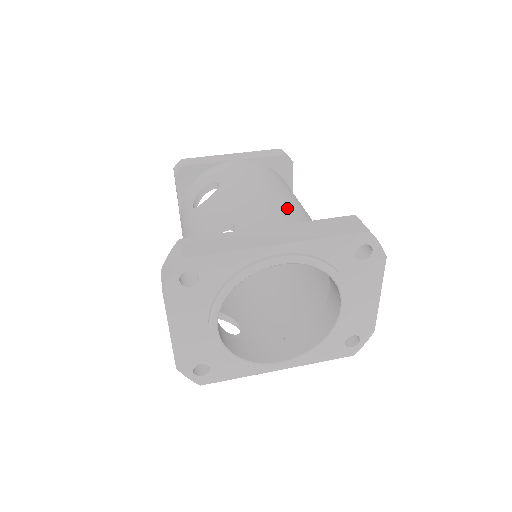
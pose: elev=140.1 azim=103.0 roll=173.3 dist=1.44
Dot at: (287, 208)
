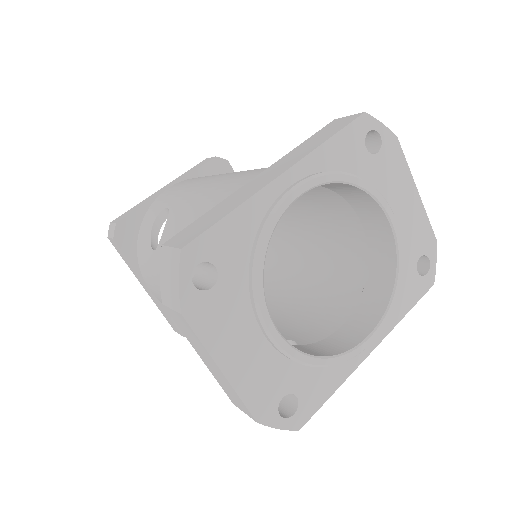
Dot at: occluded
